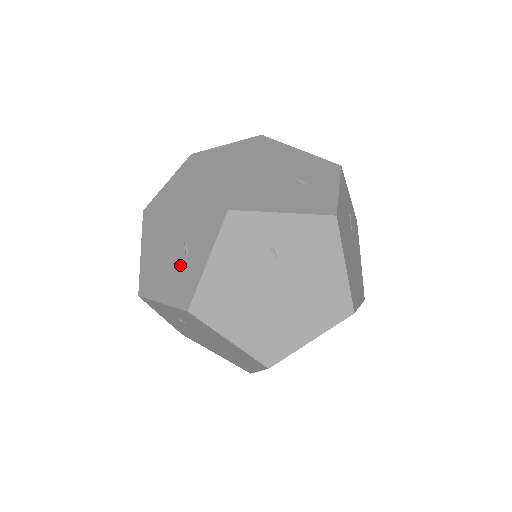
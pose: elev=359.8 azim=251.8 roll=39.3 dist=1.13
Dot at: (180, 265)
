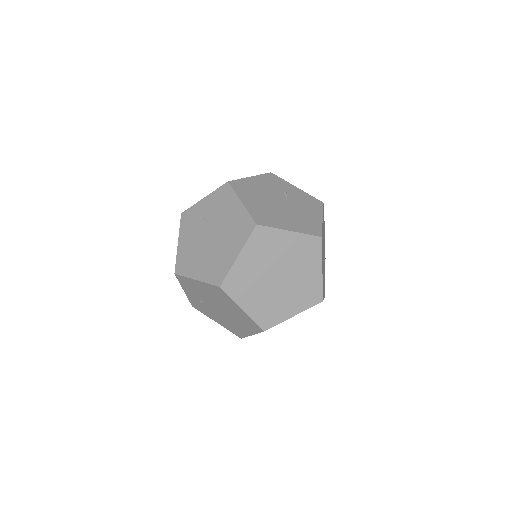
Dot at: occluded
